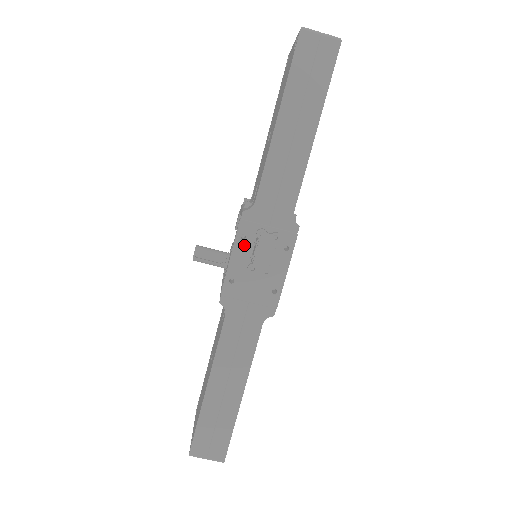
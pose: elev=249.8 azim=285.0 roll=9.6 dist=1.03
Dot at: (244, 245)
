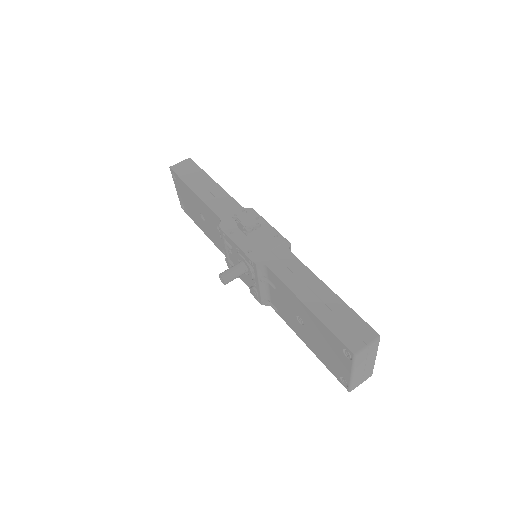
Dot at: (236, 234)
